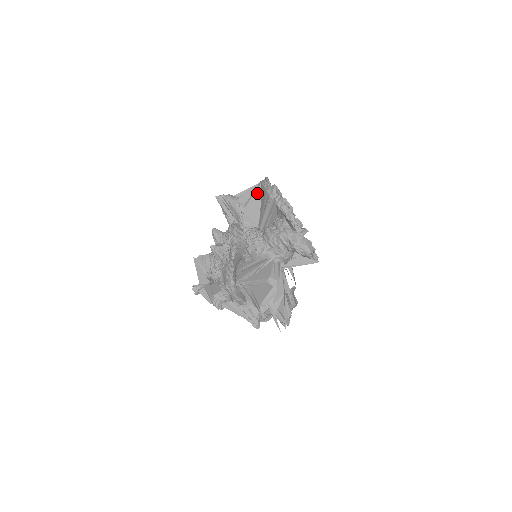
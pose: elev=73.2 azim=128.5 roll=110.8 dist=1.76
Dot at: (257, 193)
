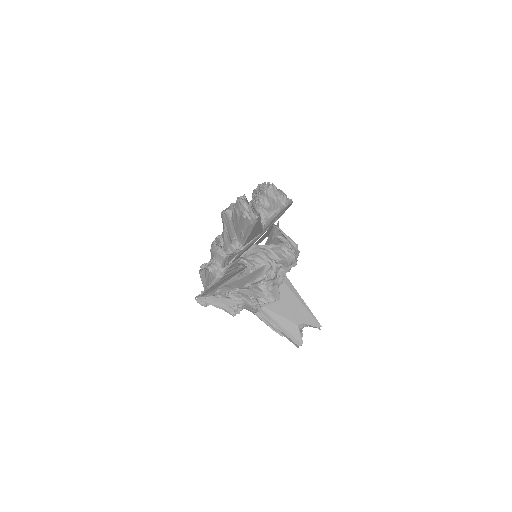
Dot at: occluded
